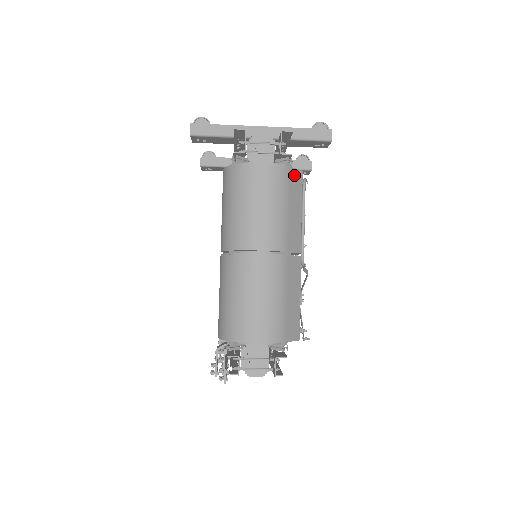
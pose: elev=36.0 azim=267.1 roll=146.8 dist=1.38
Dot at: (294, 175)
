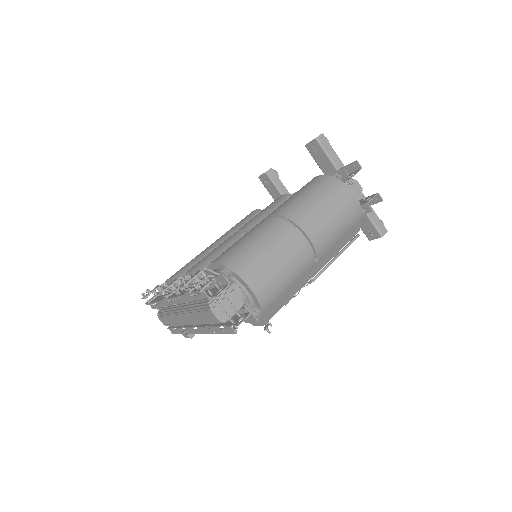
Dot at: (357, 225)
